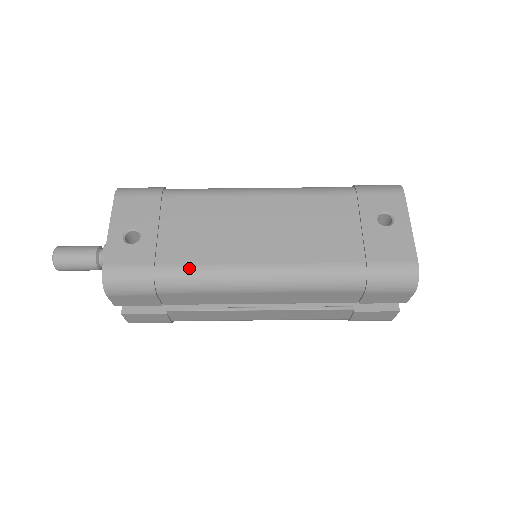
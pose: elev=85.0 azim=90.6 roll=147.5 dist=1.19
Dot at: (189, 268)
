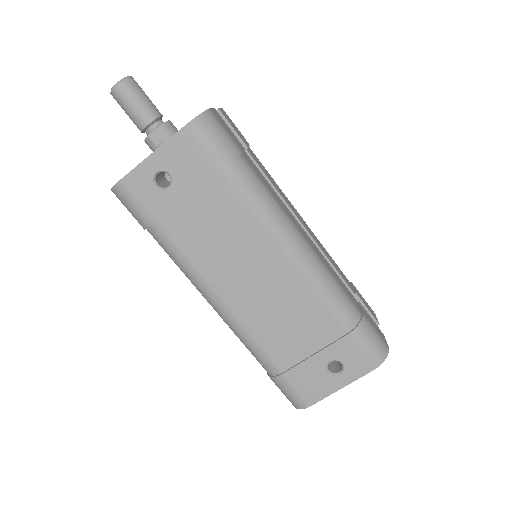
Dot at: (176, 250)
